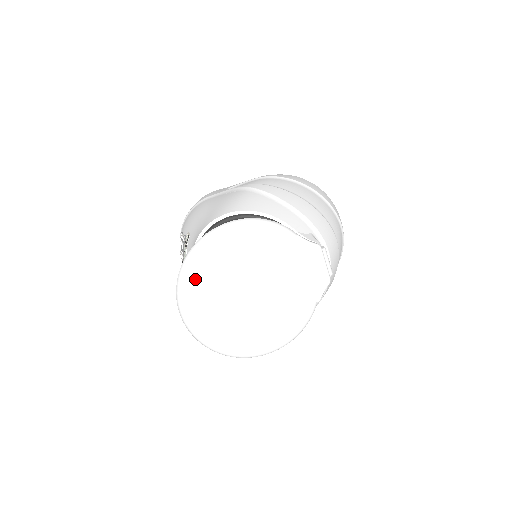
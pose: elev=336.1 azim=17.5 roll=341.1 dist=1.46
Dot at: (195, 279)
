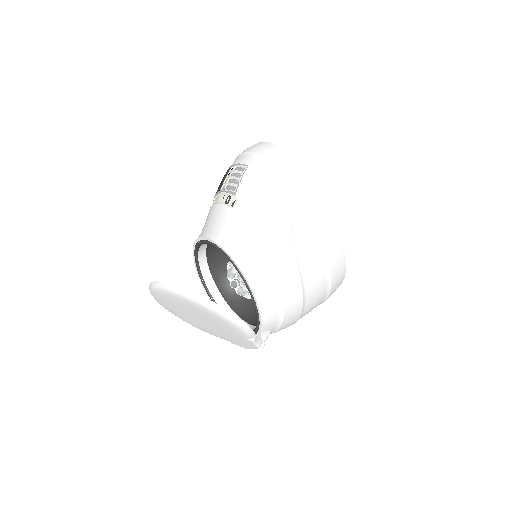
Dot at: (173, 296)
